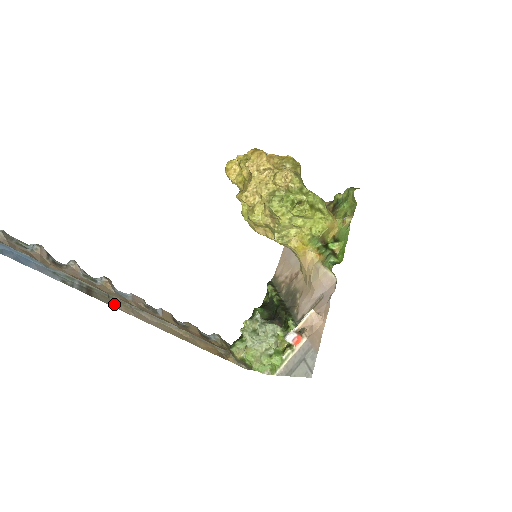
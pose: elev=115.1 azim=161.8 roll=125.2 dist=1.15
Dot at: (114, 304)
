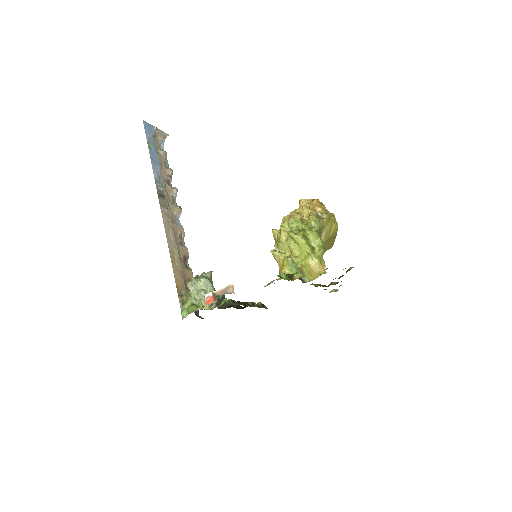
Dot at: (164, 211)
